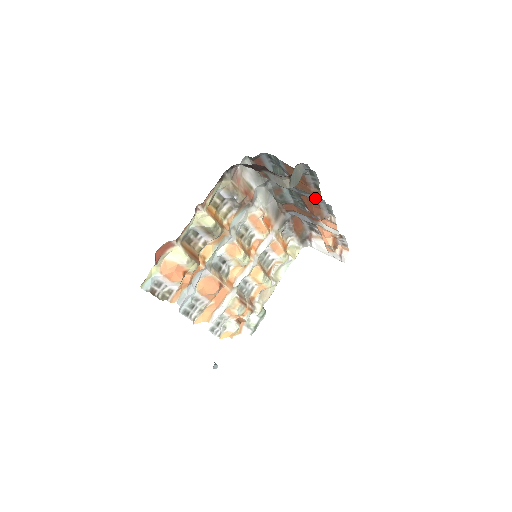
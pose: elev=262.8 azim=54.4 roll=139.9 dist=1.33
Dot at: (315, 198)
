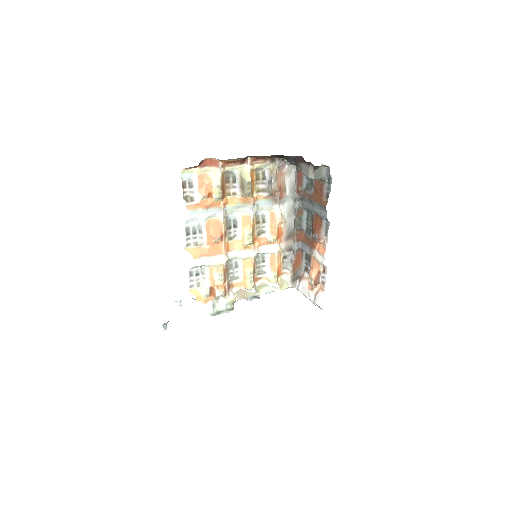
Dot at: (322, 212)
